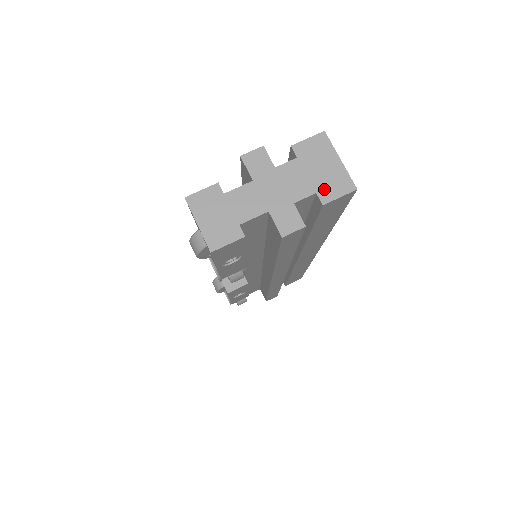
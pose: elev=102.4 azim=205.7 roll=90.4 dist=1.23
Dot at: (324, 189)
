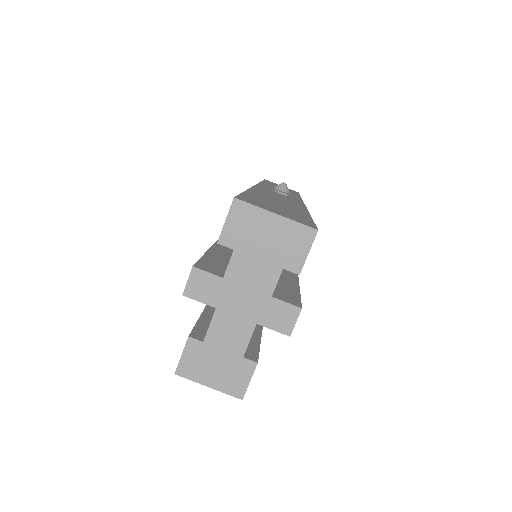
Dot at: (287, 258)
